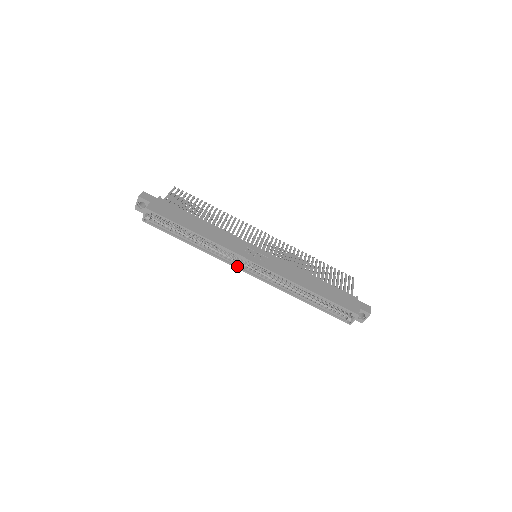
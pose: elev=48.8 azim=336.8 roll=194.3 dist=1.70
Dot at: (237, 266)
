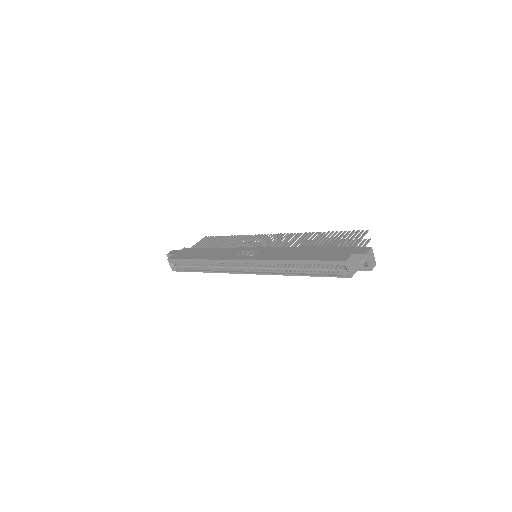
Dot at: (237, 272)
